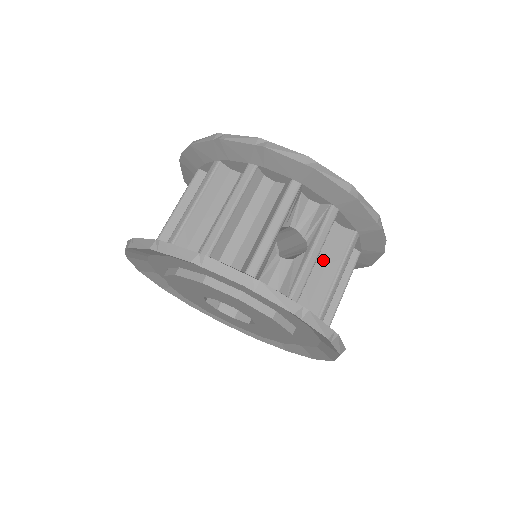
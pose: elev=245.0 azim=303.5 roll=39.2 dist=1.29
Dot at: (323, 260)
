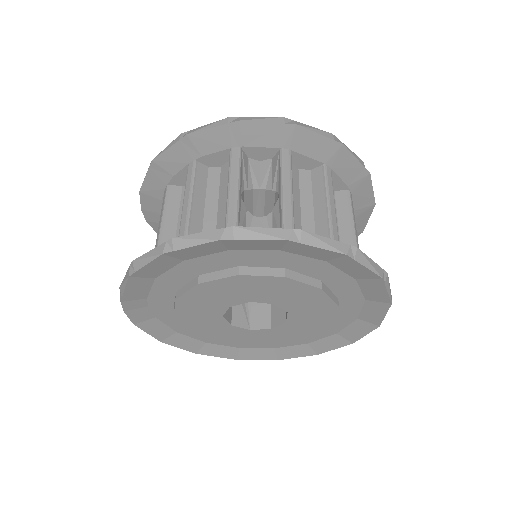
Dot at: (307, 204)
